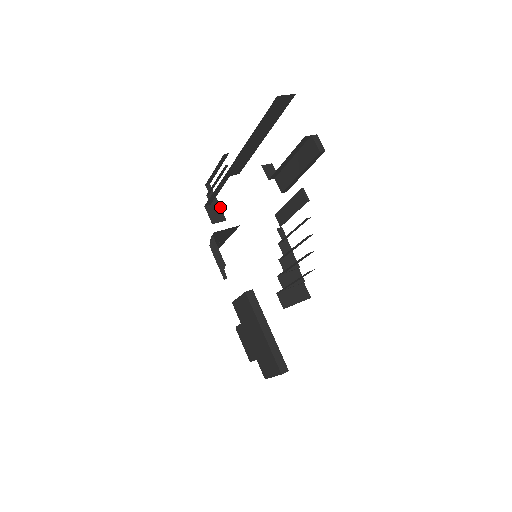
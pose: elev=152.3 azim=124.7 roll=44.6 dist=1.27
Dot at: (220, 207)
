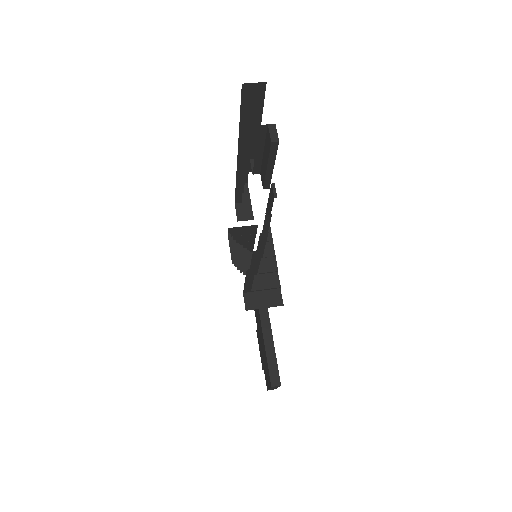
Dot at: (251, 206)
